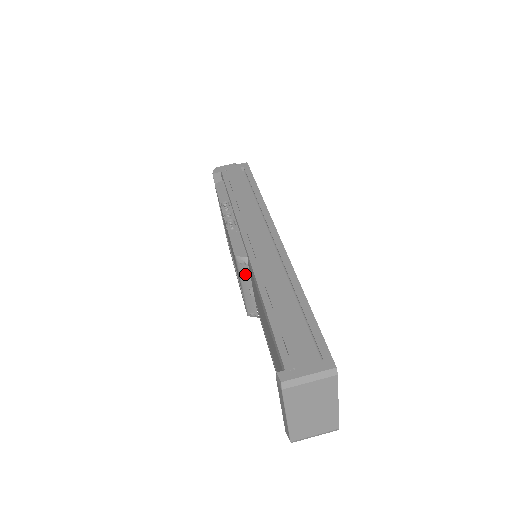
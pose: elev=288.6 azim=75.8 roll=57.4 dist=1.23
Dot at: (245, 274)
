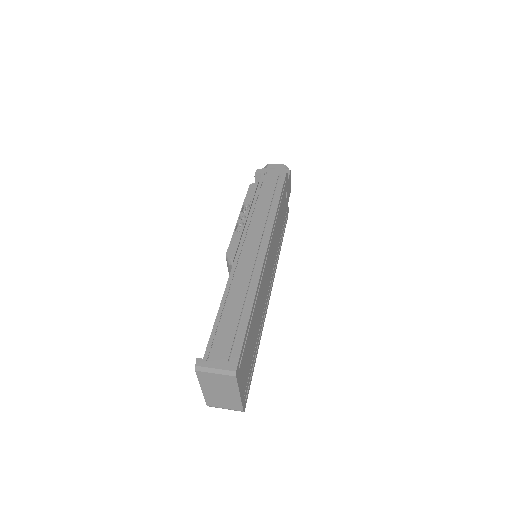
Dot at: occluded
